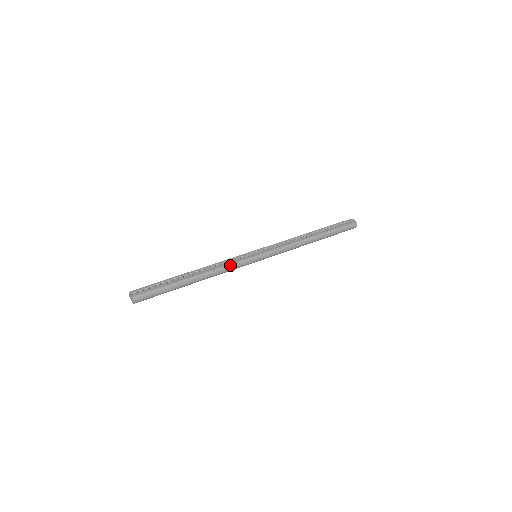
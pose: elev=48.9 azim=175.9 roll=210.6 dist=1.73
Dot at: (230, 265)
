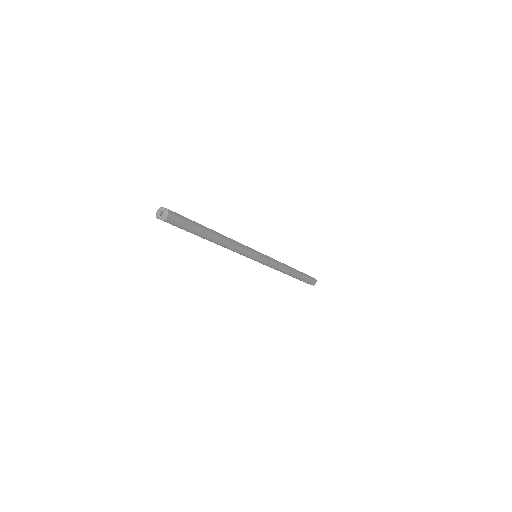
Dot at: (242, 245)
